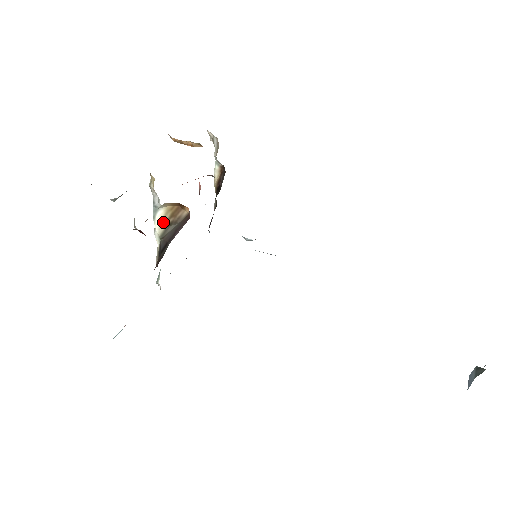
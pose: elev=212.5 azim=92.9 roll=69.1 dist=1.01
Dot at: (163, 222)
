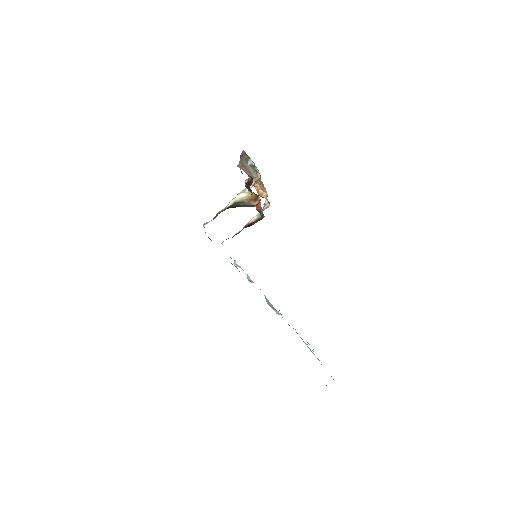
Dot at: (241, 199)
